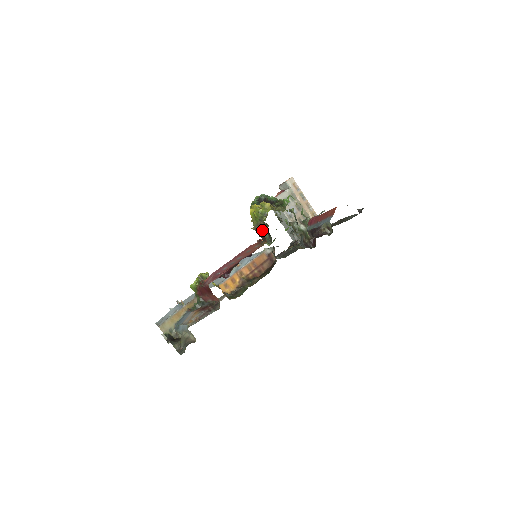
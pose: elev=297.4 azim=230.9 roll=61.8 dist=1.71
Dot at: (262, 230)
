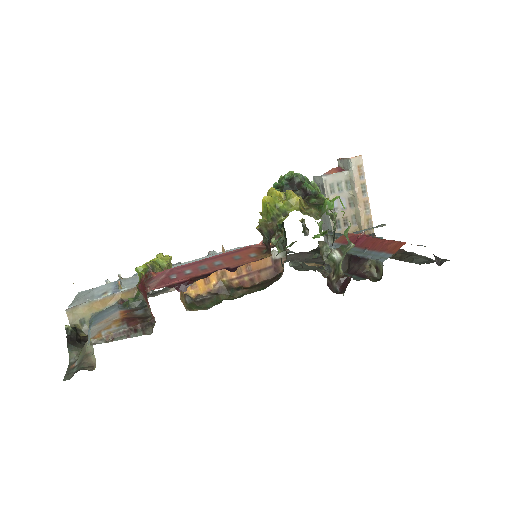
Dot at: (270, 235)
